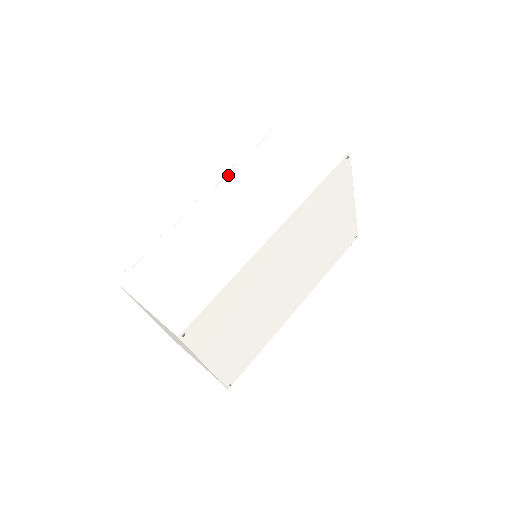
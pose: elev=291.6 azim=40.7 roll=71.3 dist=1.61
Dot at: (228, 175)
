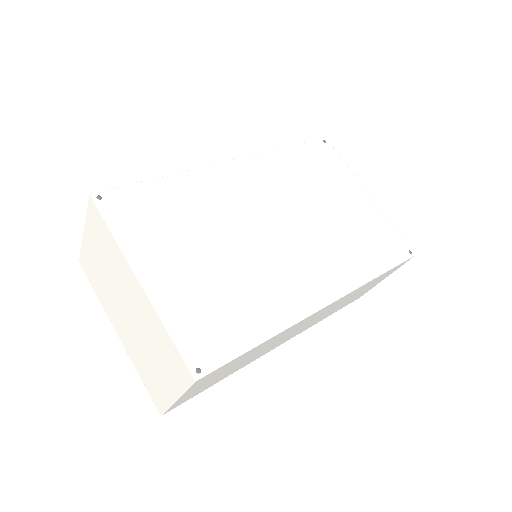
Dot at: occluded
